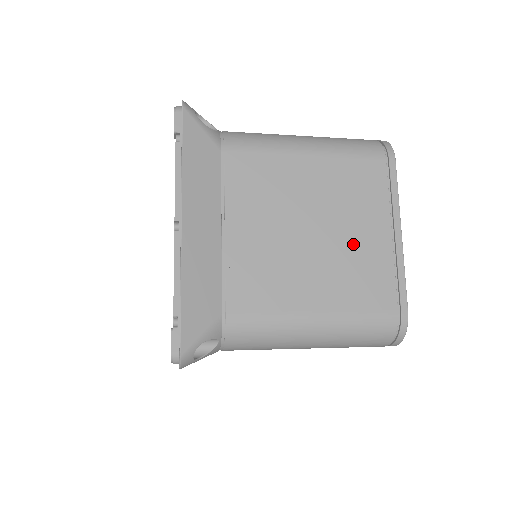
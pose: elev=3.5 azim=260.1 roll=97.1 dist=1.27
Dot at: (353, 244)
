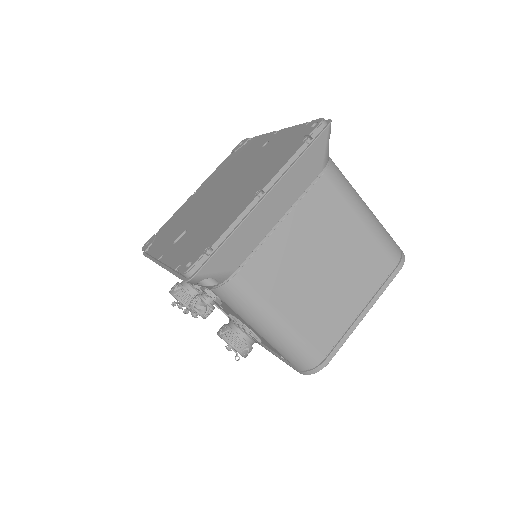
Dot at: occluded
